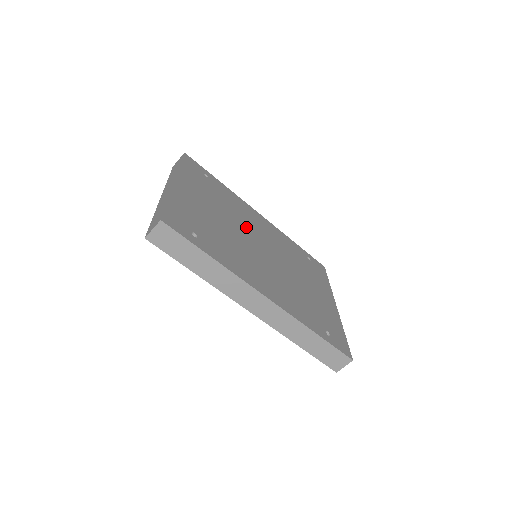
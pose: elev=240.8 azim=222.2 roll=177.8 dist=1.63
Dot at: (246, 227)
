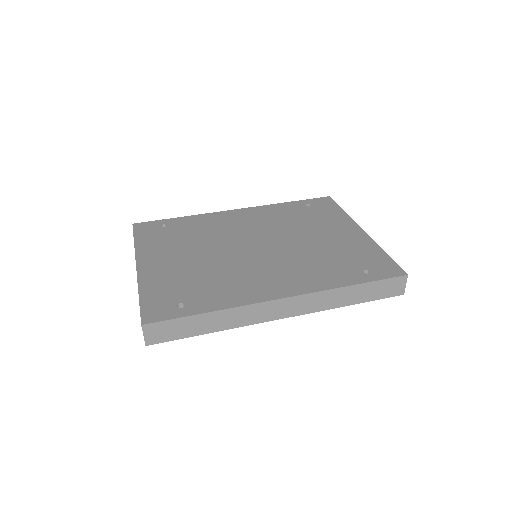
Dot at: (228, 240)
